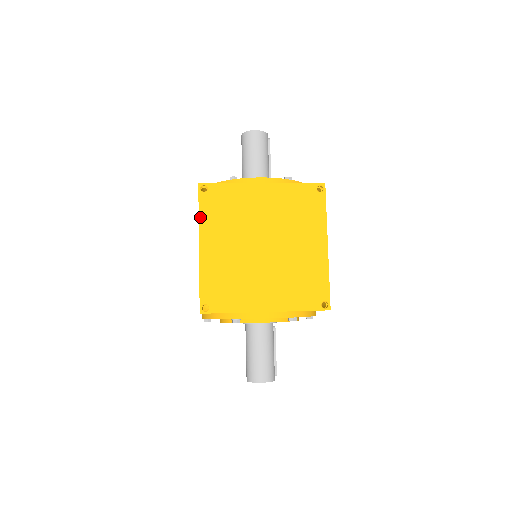
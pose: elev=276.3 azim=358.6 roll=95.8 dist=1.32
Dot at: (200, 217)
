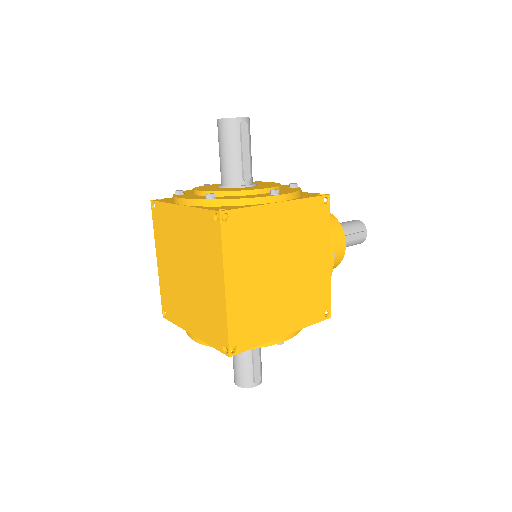
Dot at: (154, 233)
